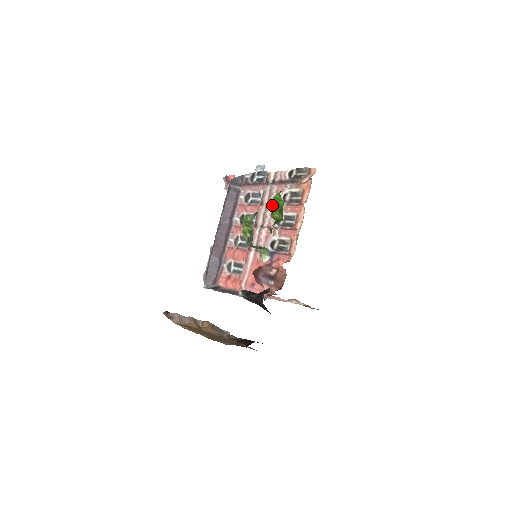
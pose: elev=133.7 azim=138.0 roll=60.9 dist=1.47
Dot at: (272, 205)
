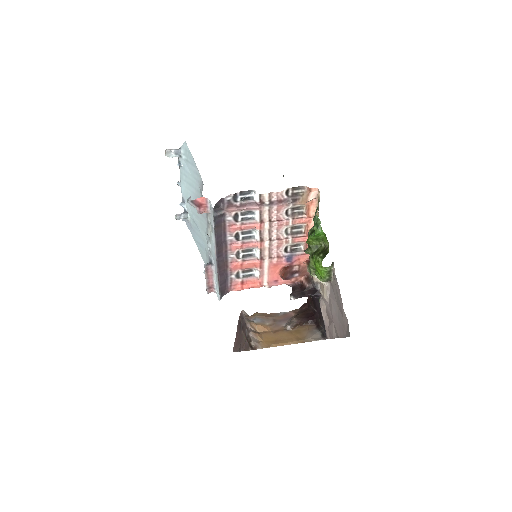
Dot at: (276, 222)
